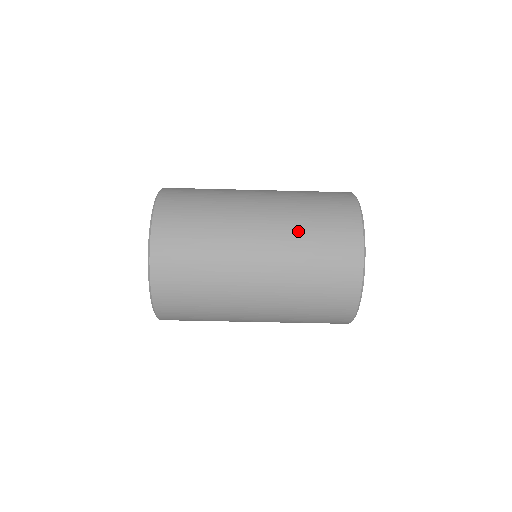
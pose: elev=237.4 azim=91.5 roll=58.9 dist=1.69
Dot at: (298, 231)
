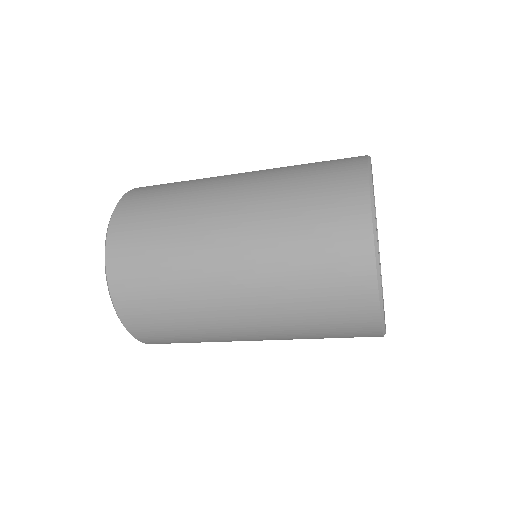
Dot at: (285, 286)
